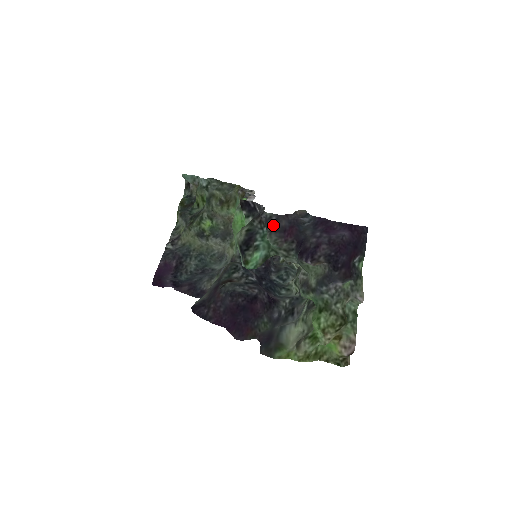
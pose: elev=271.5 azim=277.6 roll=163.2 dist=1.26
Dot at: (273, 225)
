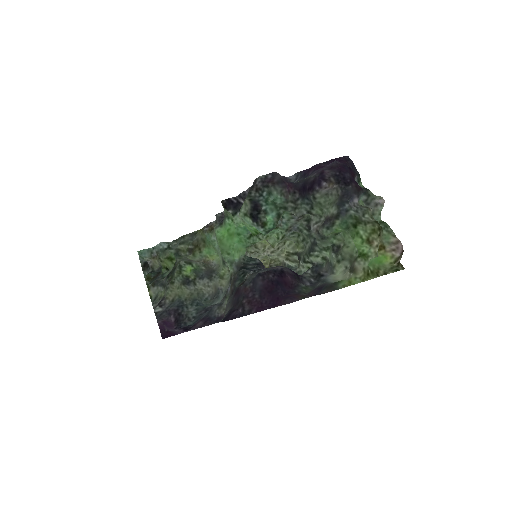
Dot at: (272, 180)
